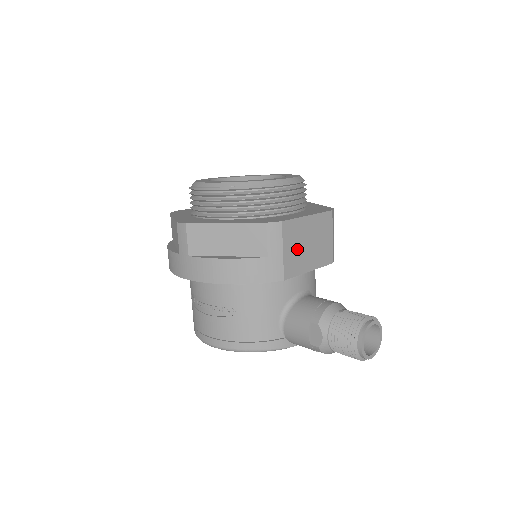
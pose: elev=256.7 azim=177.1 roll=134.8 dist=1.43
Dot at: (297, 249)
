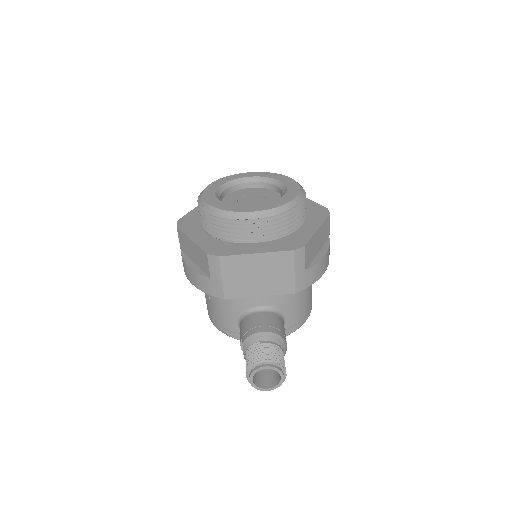
Dot at: (241, 278)
